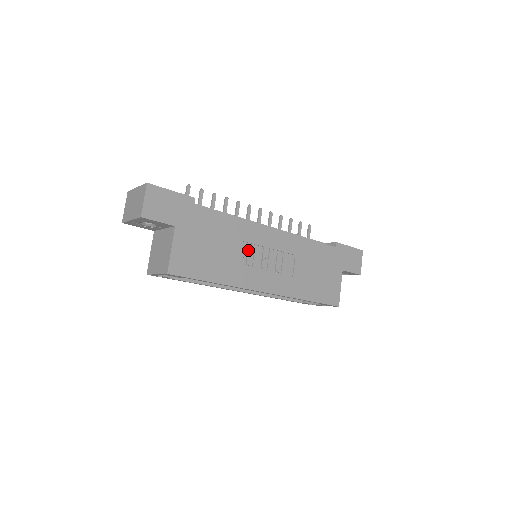
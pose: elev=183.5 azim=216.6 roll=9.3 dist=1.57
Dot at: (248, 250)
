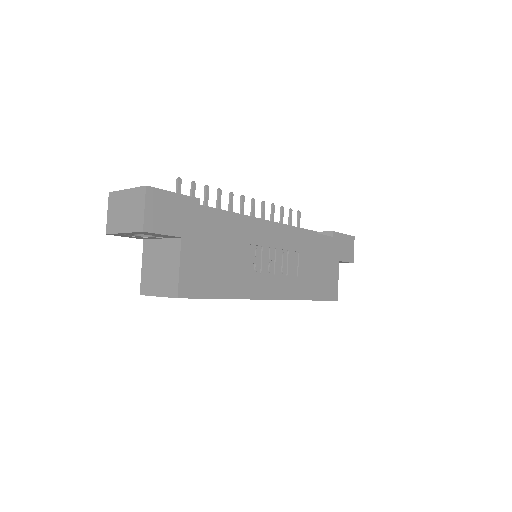
Dot at: (256, 254)
